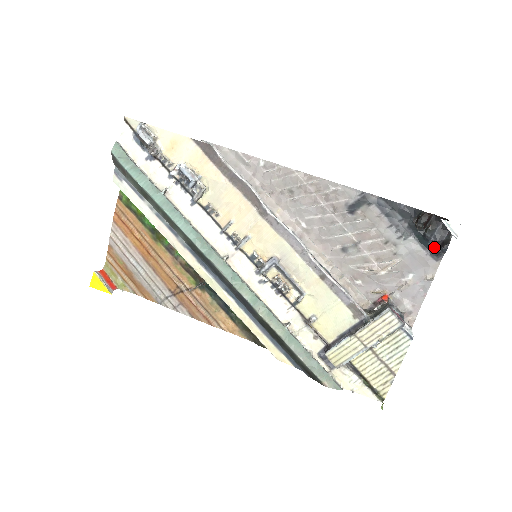
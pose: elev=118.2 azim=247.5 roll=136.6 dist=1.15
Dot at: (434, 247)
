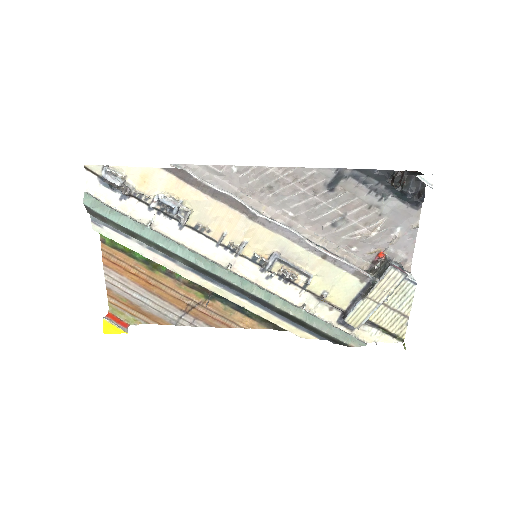
Dot at: (412, 199)
